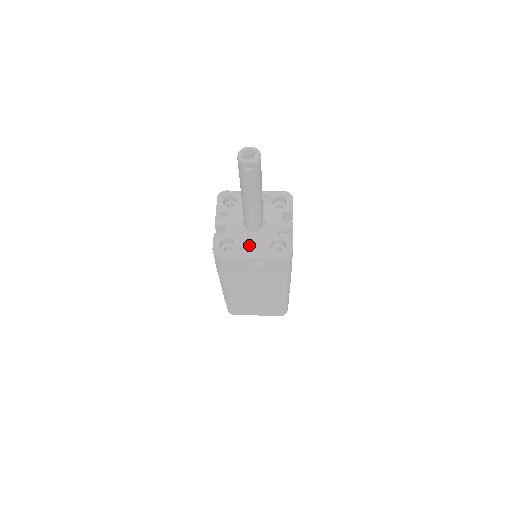
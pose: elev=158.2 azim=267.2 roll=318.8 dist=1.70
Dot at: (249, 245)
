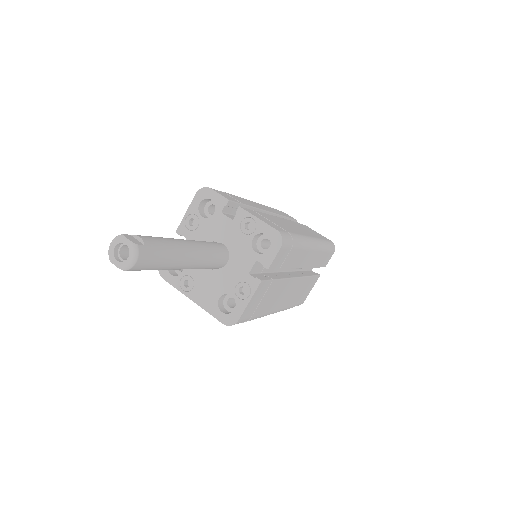
Dot at: (197, 282)
